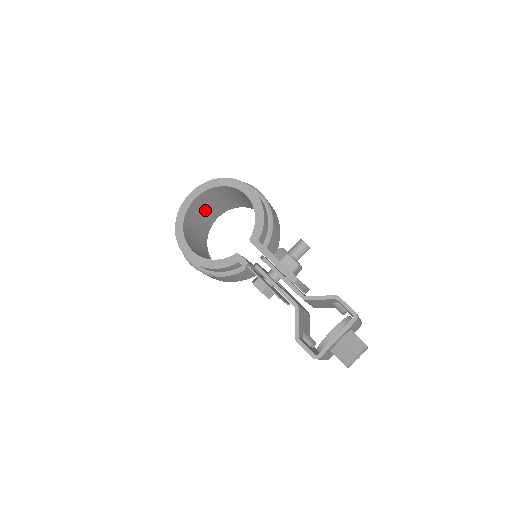
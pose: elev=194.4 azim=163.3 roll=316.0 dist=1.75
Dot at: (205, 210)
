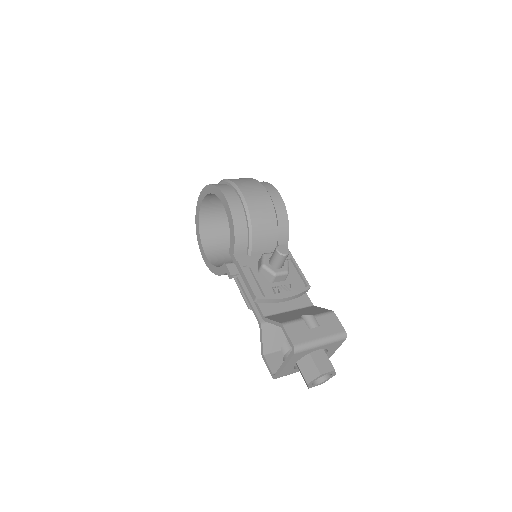
Dot at: occluded
